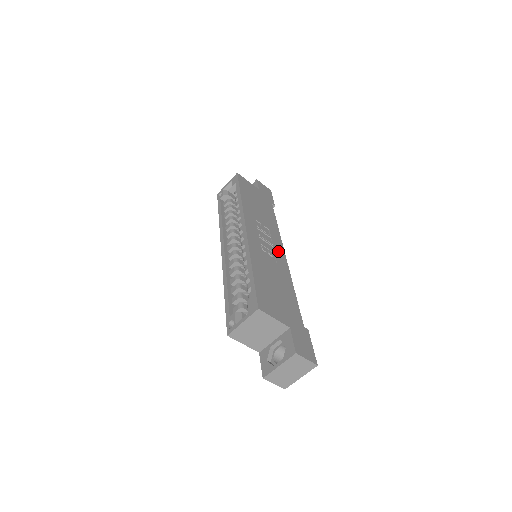
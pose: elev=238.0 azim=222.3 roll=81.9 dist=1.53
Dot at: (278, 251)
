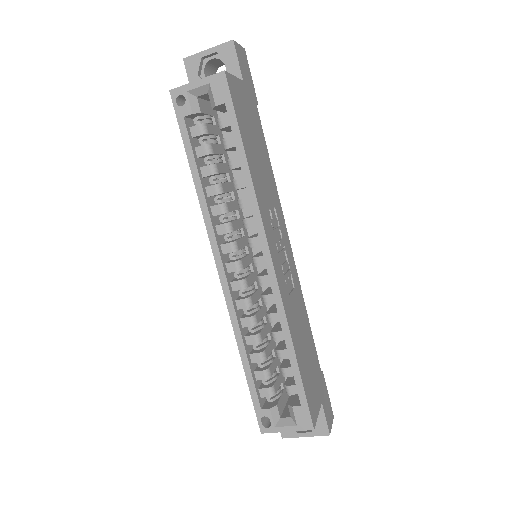
Dot at: (288, 252)
